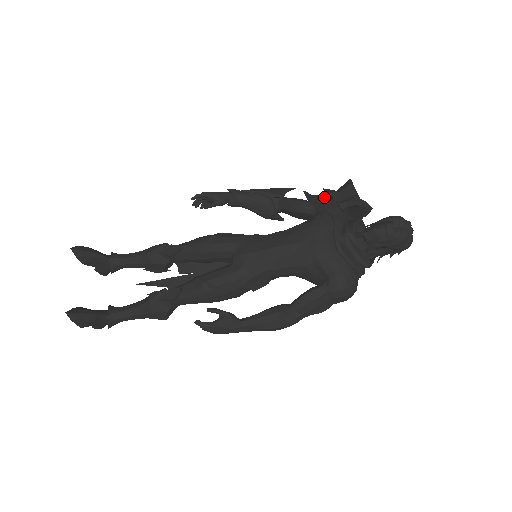
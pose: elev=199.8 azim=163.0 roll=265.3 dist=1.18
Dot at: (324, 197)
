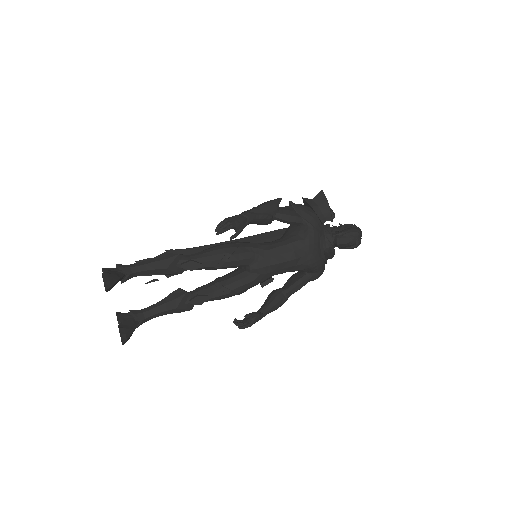
Dot at: (308, 211)
